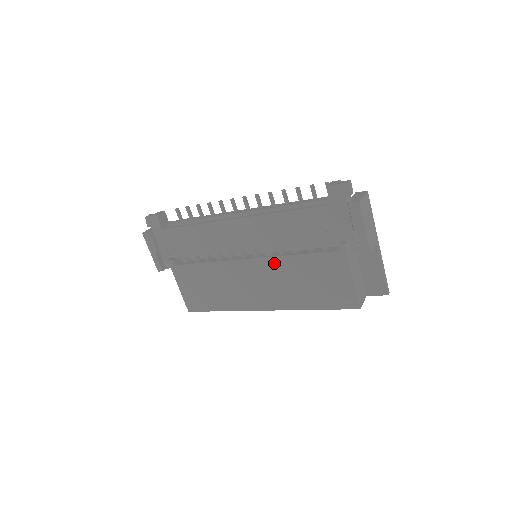
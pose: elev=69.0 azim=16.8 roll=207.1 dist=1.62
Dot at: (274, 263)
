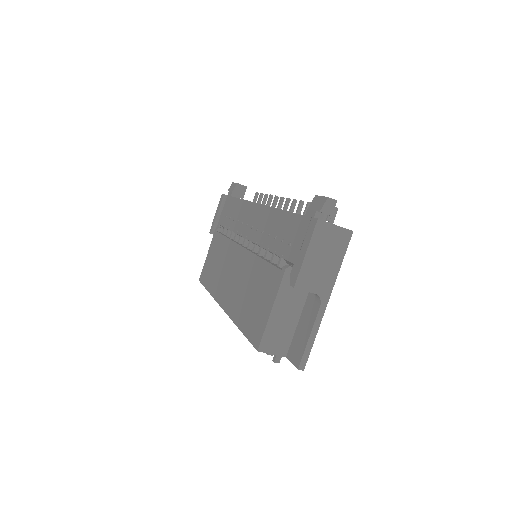
Dot at: (249, 259)
